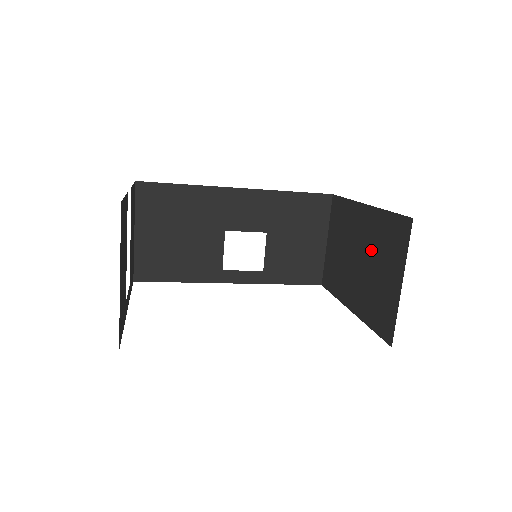
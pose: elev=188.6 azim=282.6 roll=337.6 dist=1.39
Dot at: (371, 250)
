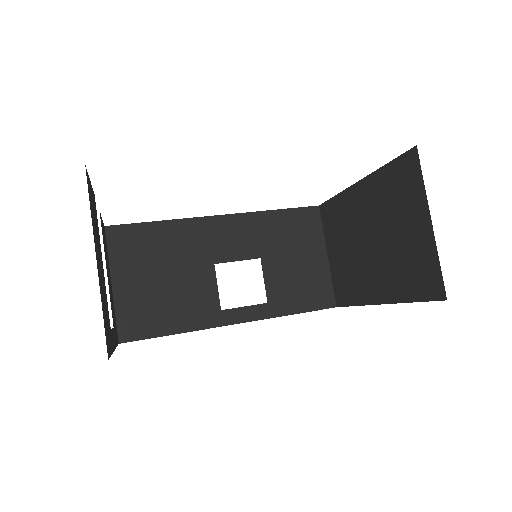
Dot at: (381, 219)
